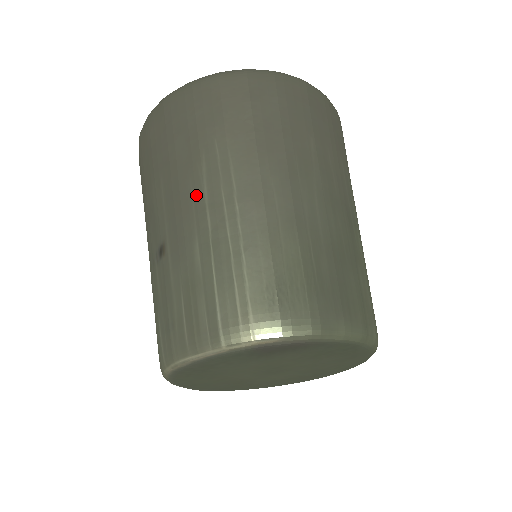
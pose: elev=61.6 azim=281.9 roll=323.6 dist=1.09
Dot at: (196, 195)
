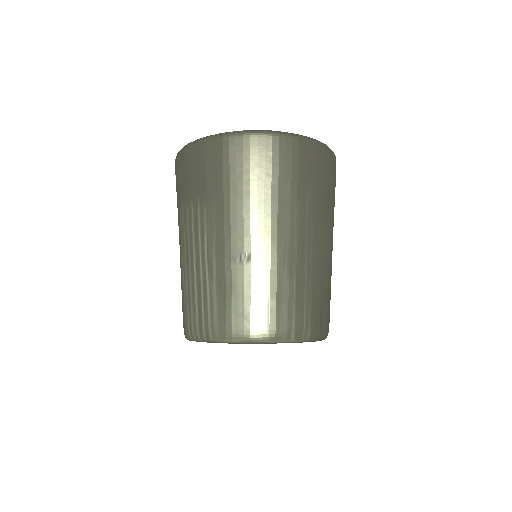
Dot at: (290, 231)
